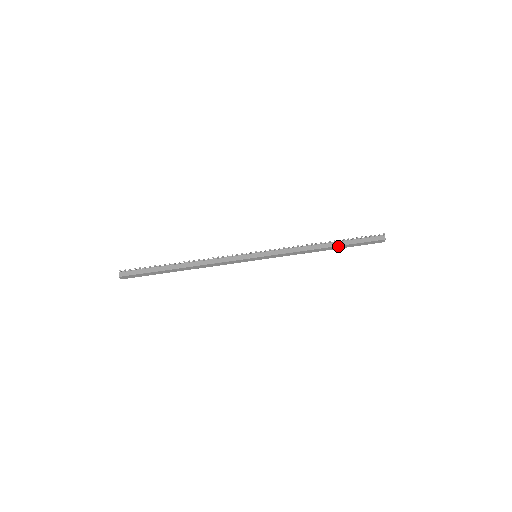
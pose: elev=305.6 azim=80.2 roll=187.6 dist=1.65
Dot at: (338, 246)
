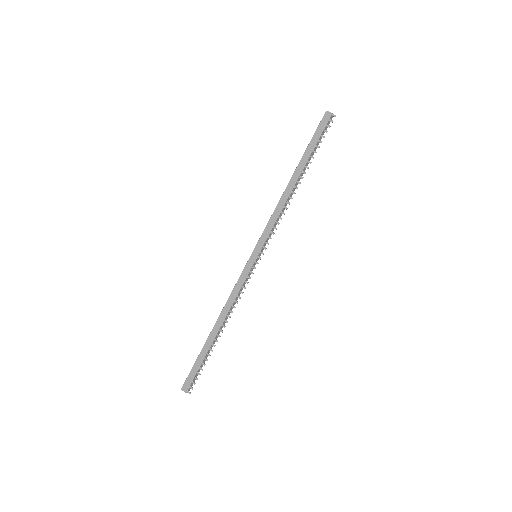
Dot at: (304, 169)
